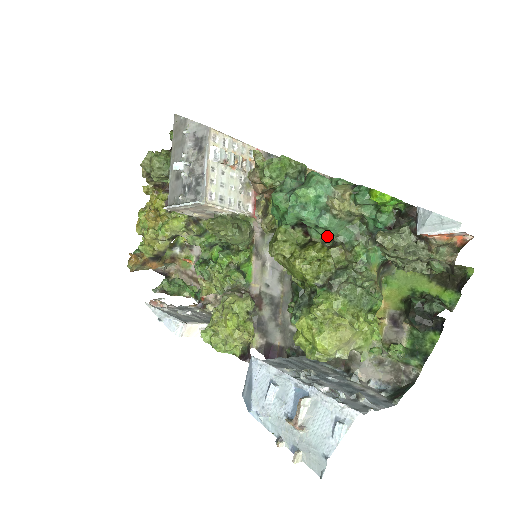
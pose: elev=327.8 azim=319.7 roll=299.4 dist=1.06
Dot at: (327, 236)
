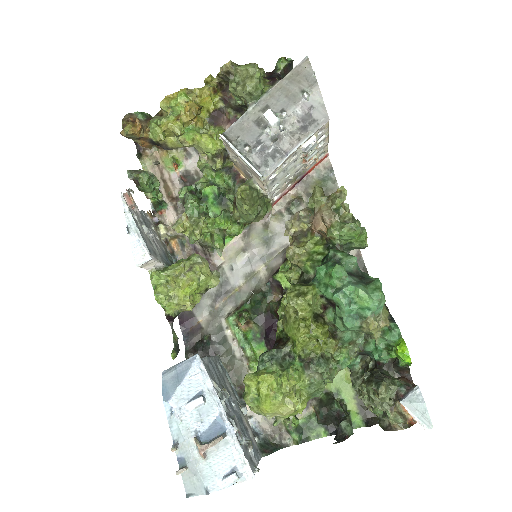
Dot at: (337, 326)
